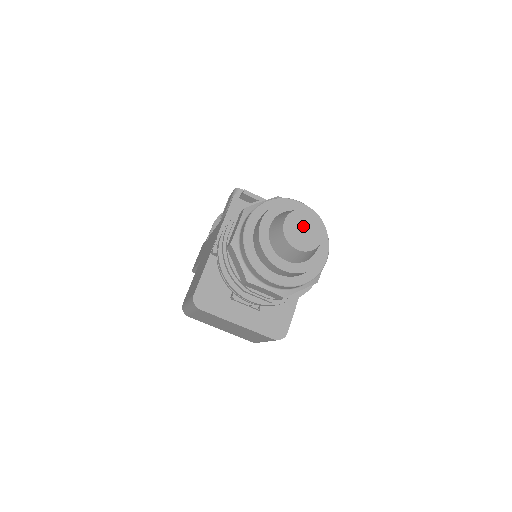
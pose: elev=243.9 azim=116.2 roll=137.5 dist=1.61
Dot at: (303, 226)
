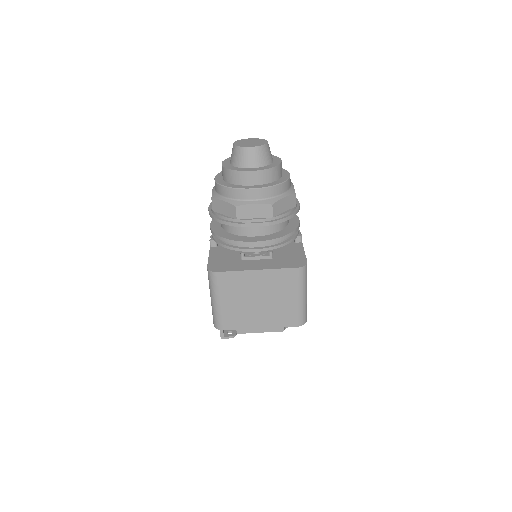
Dot at: (249, 142)
